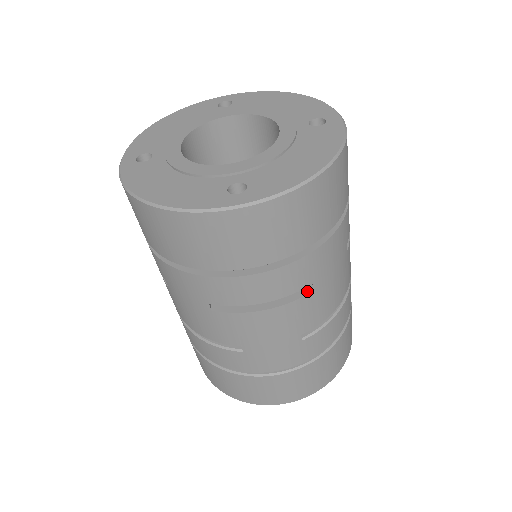
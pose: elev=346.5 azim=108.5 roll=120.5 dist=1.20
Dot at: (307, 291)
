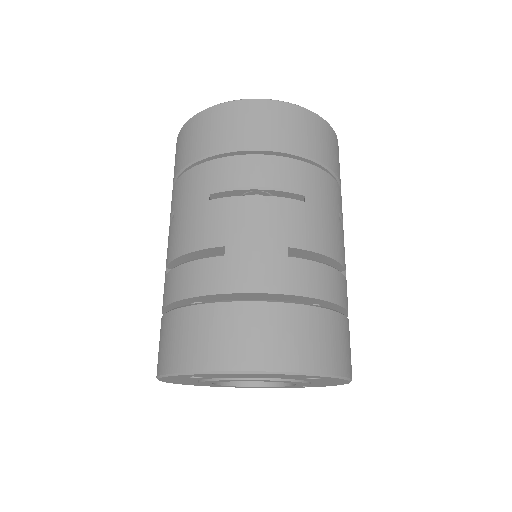
Dot at: (299, 201)
